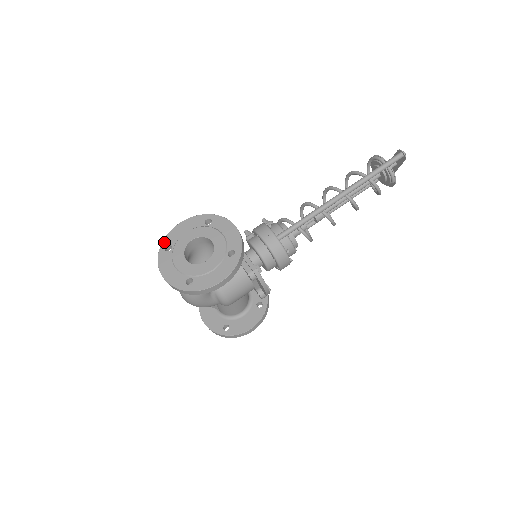
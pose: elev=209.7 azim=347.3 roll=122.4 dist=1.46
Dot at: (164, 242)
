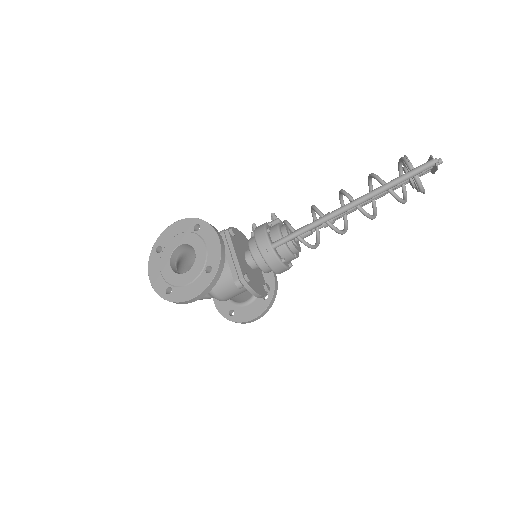
Dot at: (157, 242)
